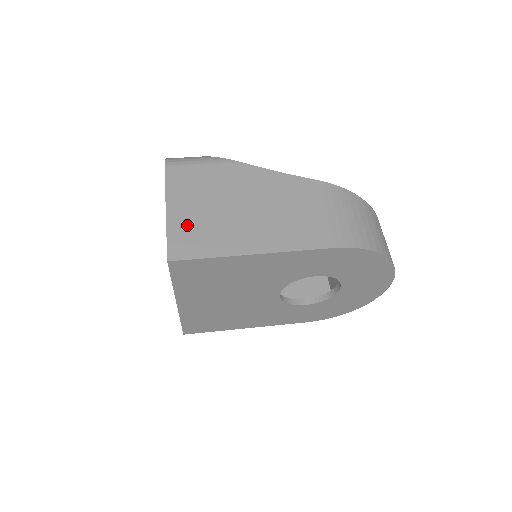
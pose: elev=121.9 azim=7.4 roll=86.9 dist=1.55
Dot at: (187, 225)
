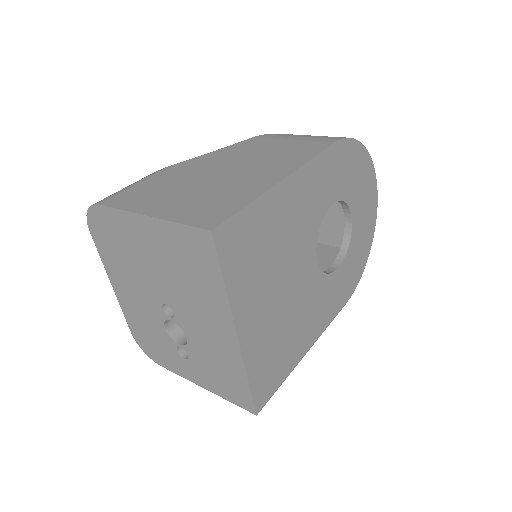
Dot at: (188, 207)
